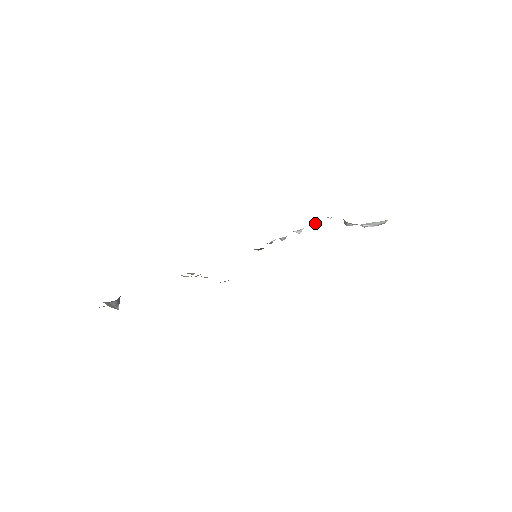
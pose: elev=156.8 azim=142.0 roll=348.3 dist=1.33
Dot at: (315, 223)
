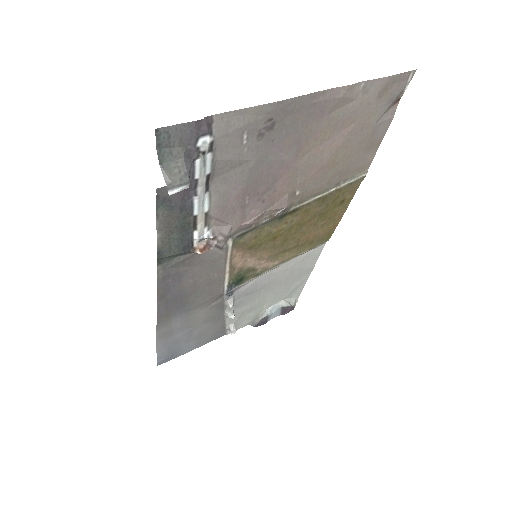
Dot at: (231, 325)
